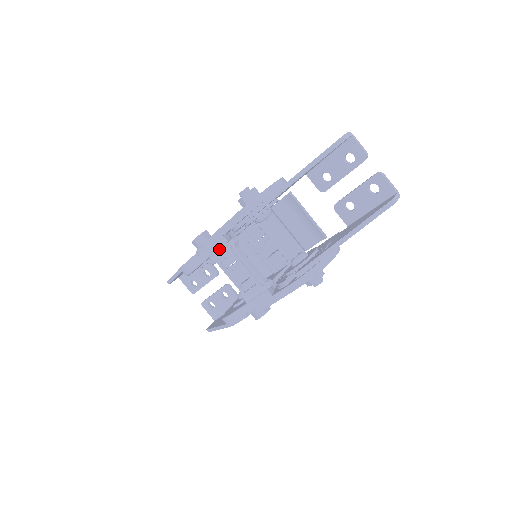
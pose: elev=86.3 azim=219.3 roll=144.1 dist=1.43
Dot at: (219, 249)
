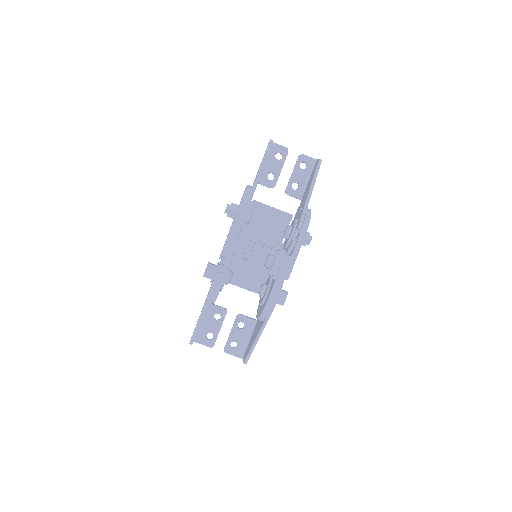
Dot at: (236, 247)
